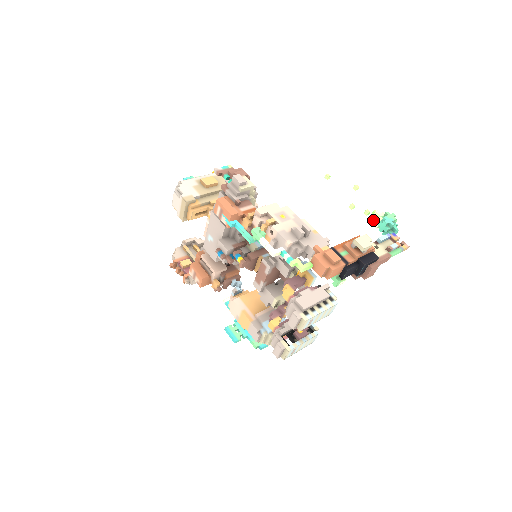
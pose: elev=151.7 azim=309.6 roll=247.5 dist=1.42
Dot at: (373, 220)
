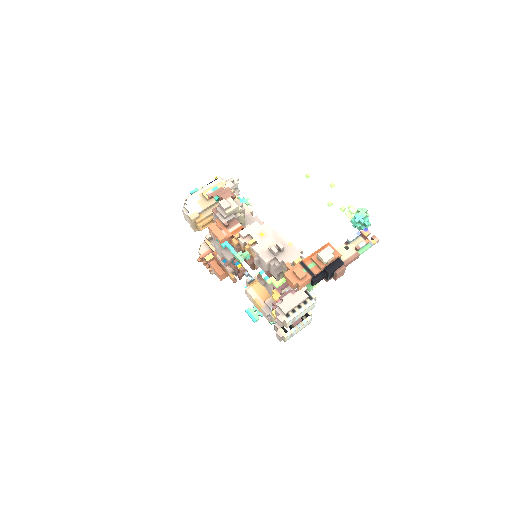
Dot at: (348, 216)
